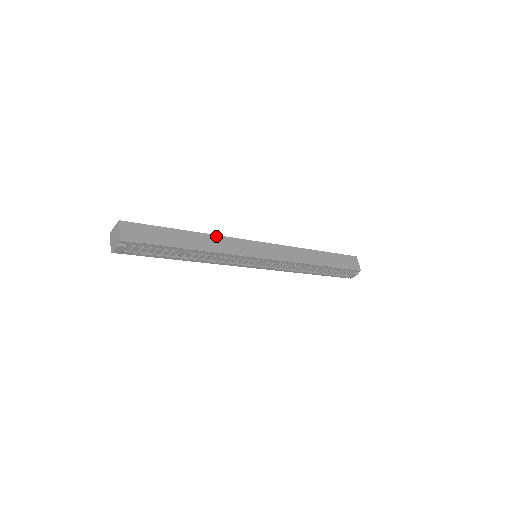
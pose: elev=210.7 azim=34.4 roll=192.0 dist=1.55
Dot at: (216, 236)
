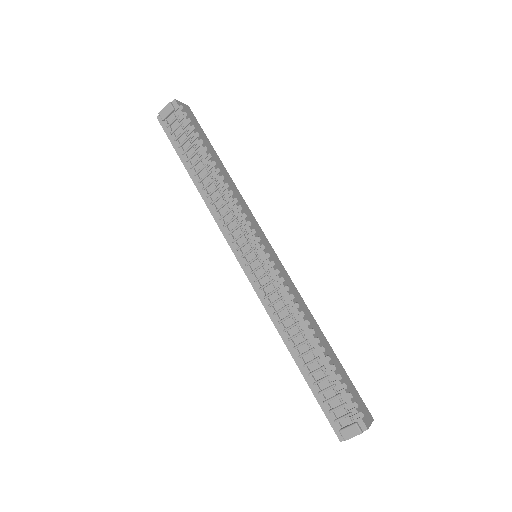
Dot at: (240, 194)
